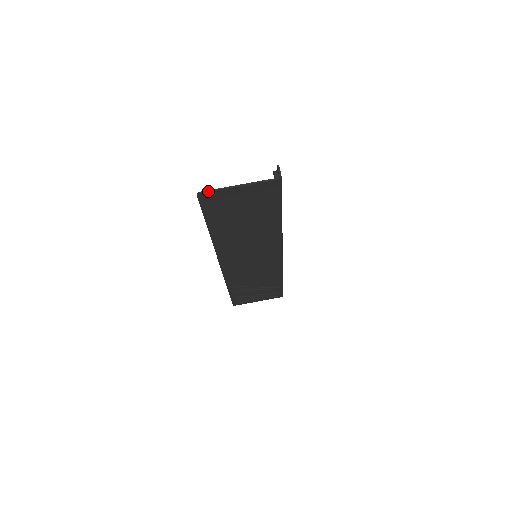
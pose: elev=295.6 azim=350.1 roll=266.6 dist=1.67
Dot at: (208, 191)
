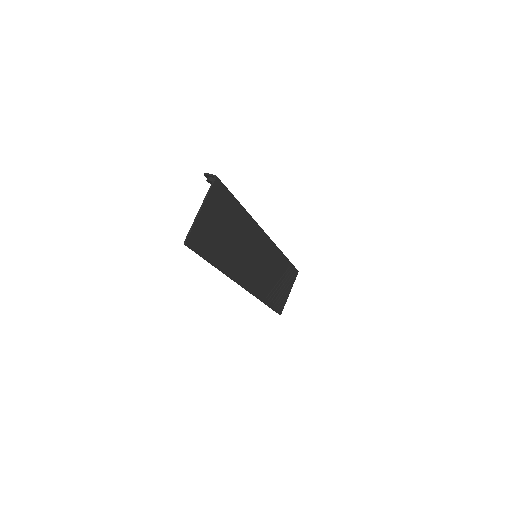
Dot at: (188, 234)
